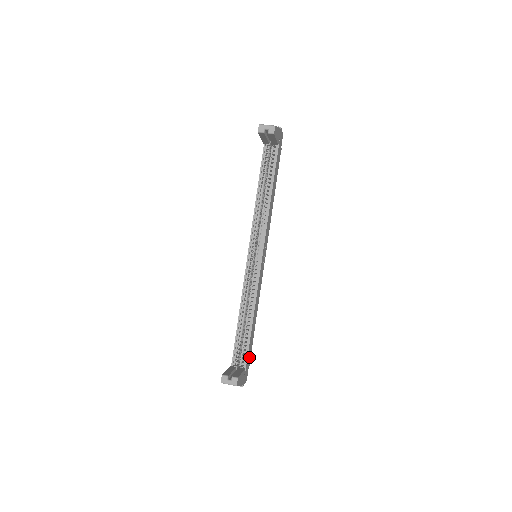
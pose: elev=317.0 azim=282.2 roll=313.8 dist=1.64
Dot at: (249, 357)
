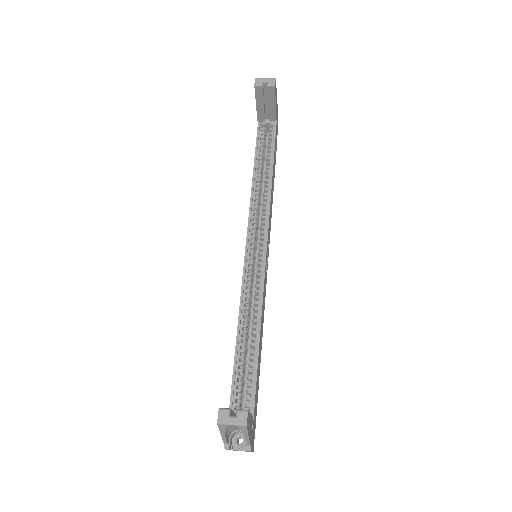
Dot at: occluded
